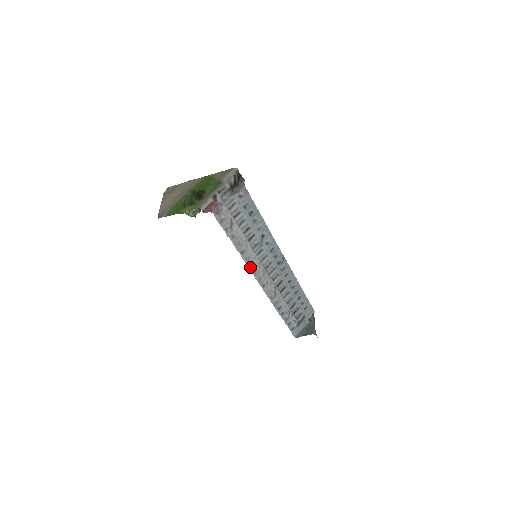
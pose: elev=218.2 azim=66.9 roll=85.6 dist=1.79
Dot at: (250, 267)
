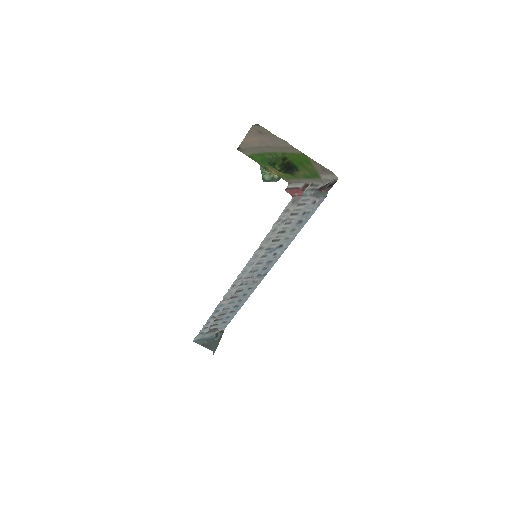
Dot at: (248, 264)
